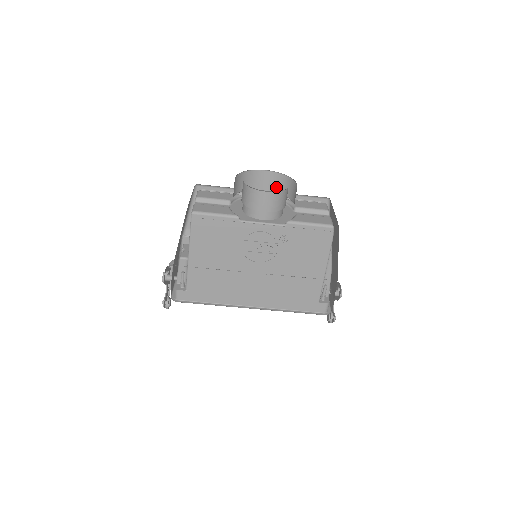
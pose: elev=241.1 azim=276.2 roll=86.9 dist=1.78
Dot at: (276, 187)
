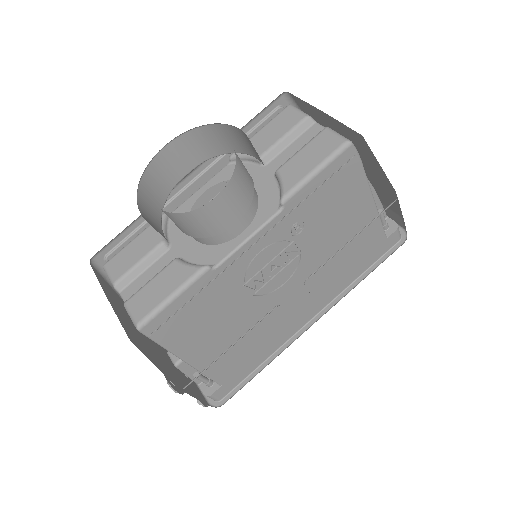
Dot at: (202, 153)
